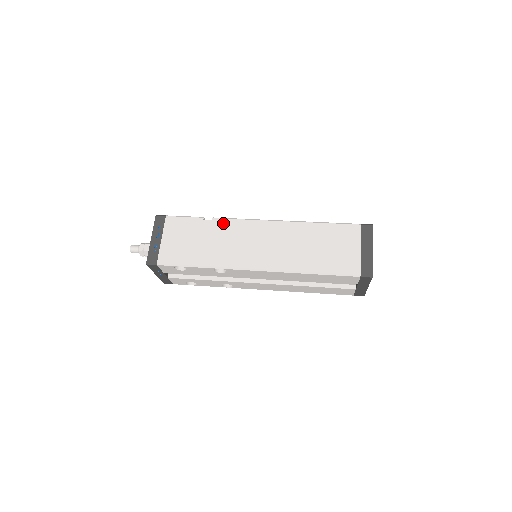
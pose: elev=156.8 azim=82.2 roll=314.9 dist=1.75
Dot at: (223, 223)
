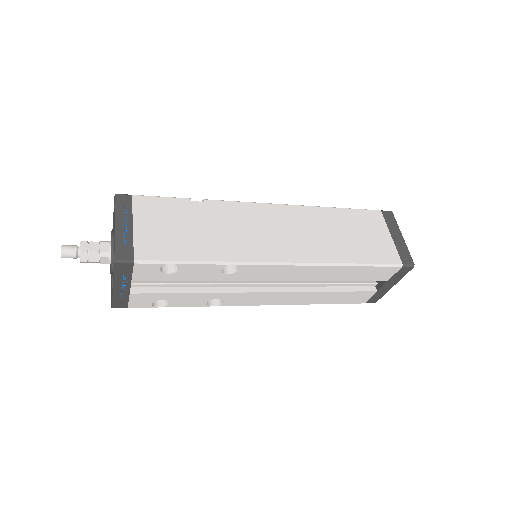
Dot at: (221, 206)
